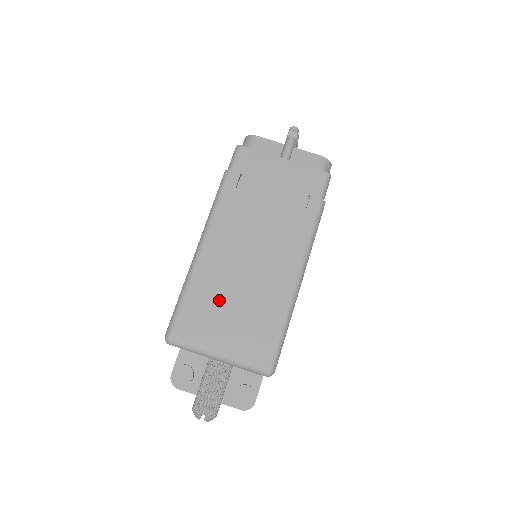
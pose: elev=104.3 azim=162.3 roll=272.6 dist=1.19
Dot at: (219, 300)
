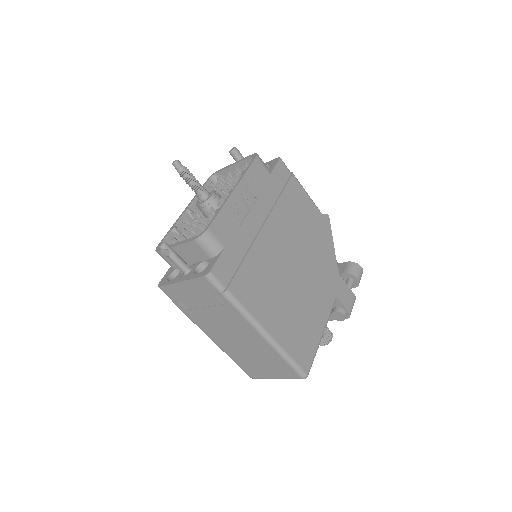
Dot at: (248, 359)
